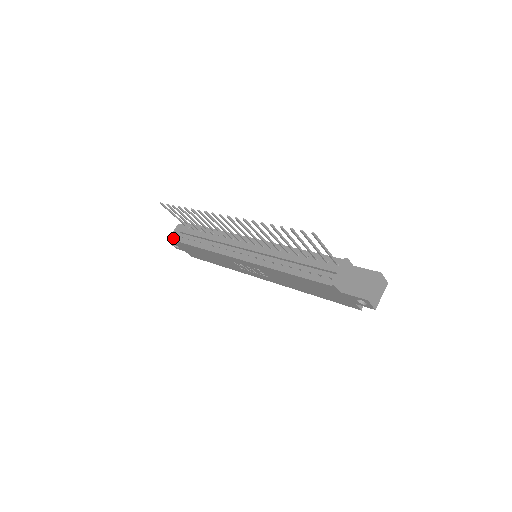
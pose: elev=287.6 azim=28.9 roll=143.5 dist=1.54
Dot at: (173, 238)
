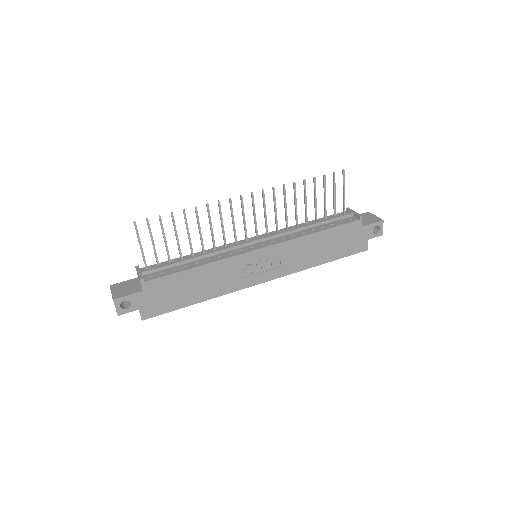
Dot at: (139, 278)
